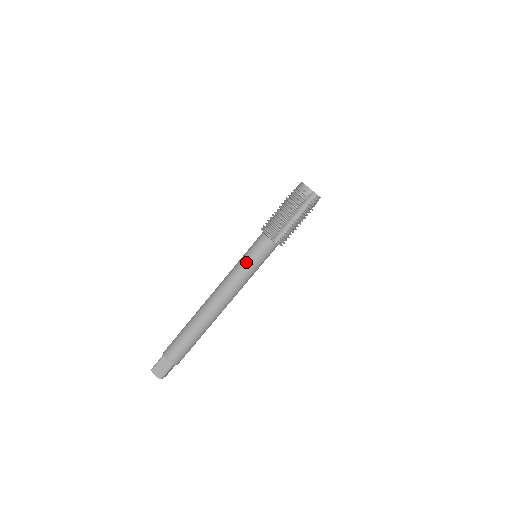
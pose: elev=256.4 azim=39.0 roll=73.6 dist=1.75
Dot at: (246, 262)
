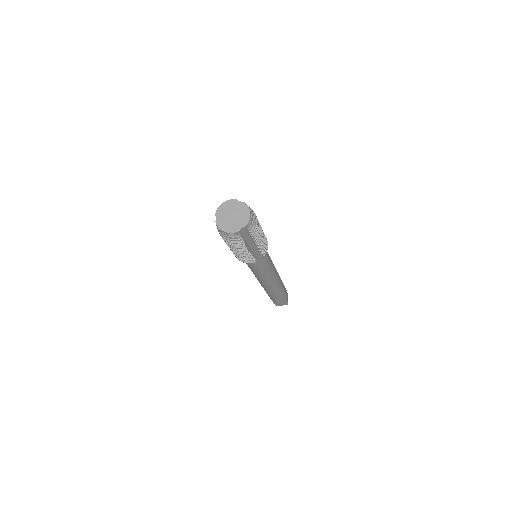
Dot at: (256, 271)
